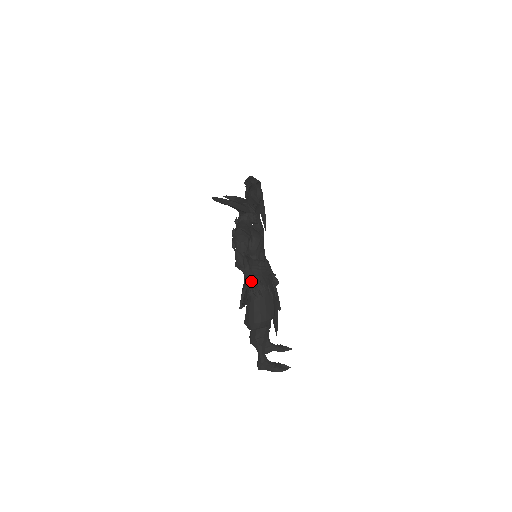
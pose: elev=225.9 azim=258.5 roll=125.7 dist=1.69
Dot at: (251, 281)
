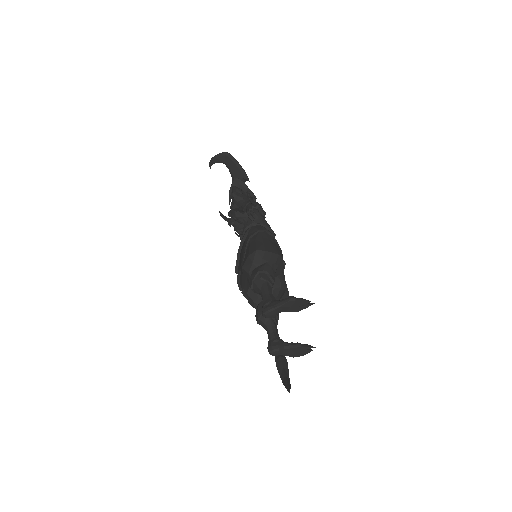
Dot at: (251, 205)
